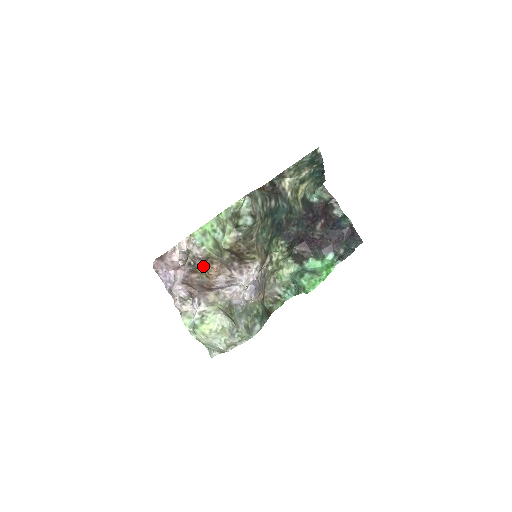
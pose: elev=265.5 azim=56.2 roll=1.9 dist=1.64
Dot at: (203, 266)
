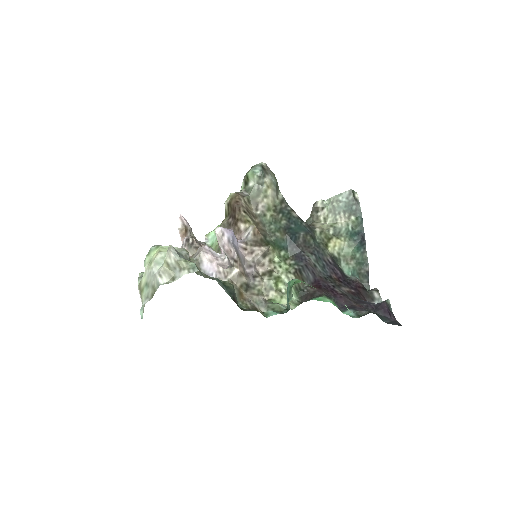
Dot at: occluded
